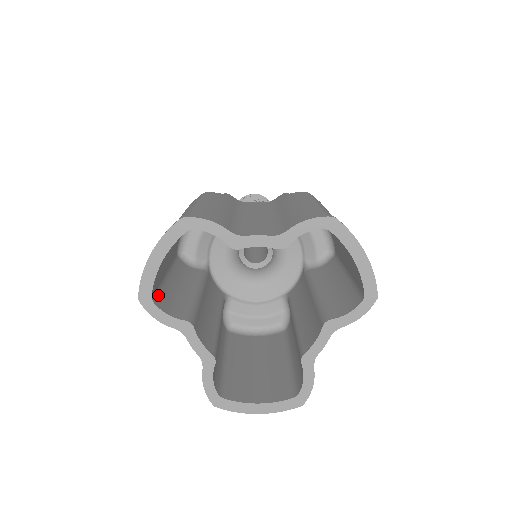
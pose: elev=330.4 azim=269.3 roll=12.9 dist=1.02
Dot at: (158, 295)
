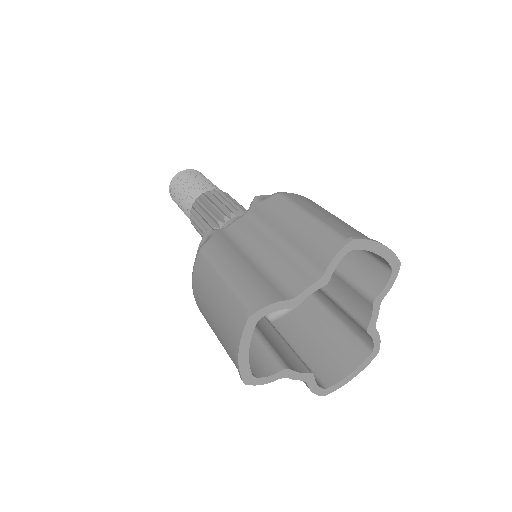
Dot at: occluded
